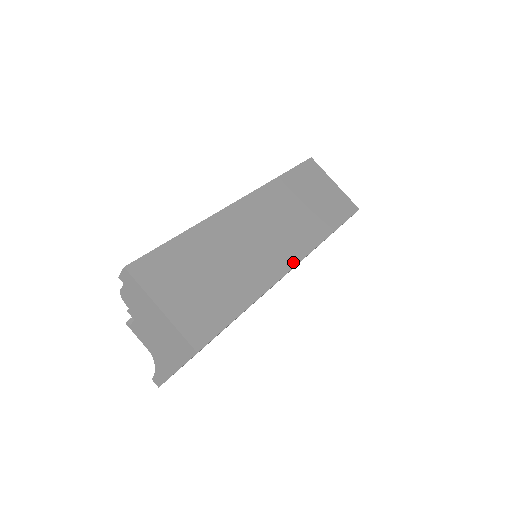
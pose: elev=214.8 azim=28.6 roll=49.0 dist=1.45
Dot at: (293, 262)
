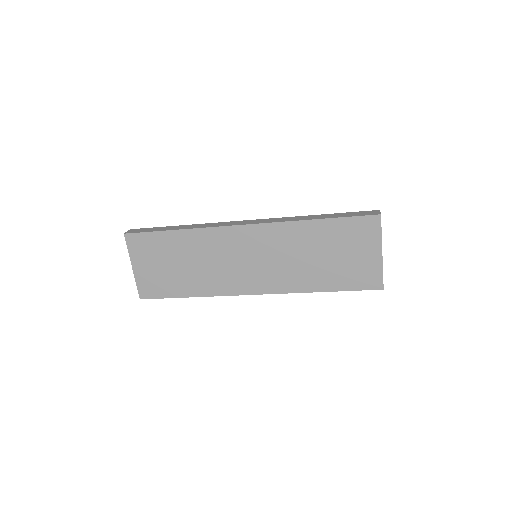
Dot at: (252, 291)
